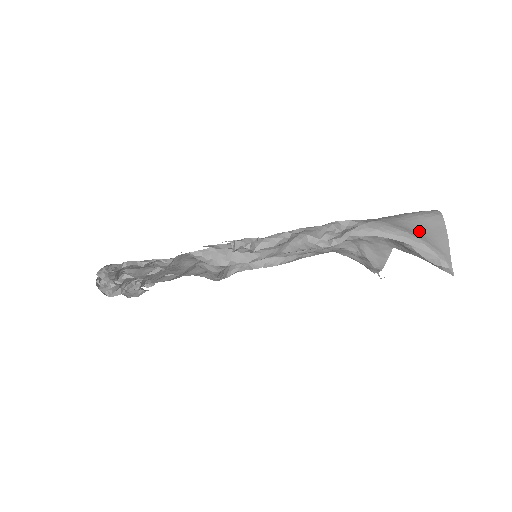
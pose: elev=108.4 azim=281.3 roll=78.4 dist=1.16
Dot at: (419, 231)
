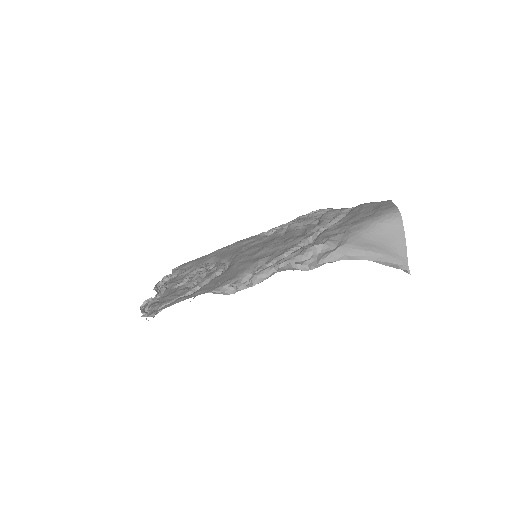
Dot at: (381, 242)
